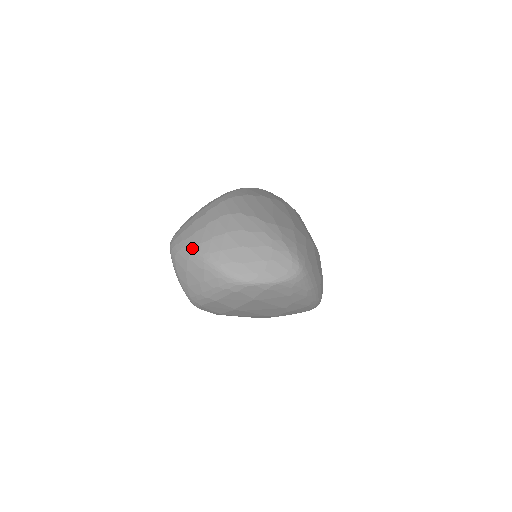
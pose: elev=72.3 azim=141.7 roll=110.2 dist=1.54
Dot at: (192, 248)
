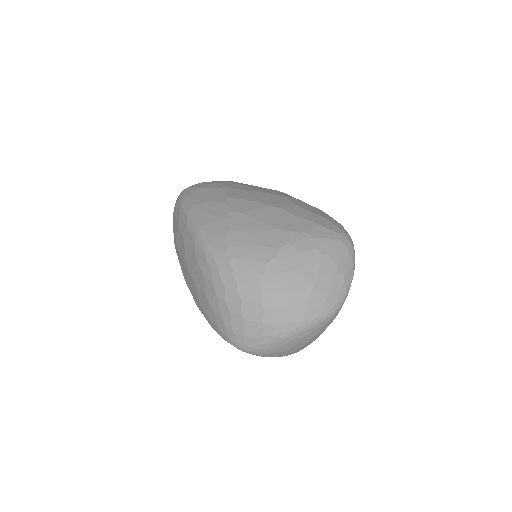
Dot at: (280, 335)
